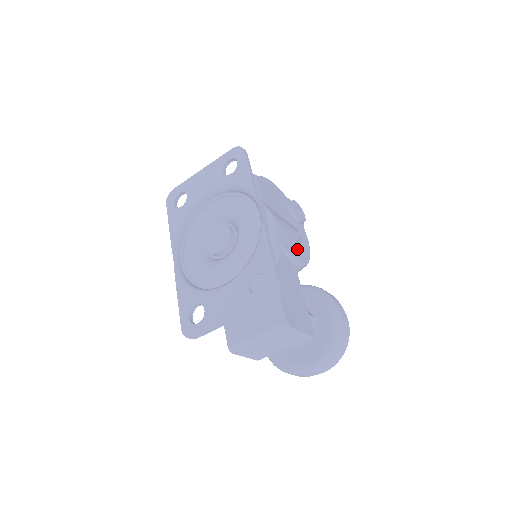
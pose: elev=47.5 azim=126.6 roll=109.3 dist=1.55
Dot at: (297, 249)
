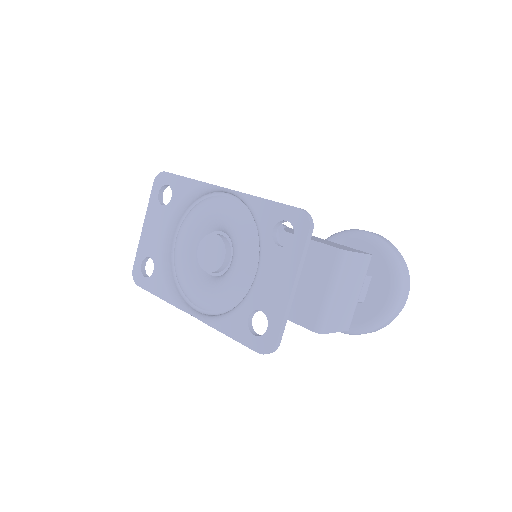
Dot at: occluded
